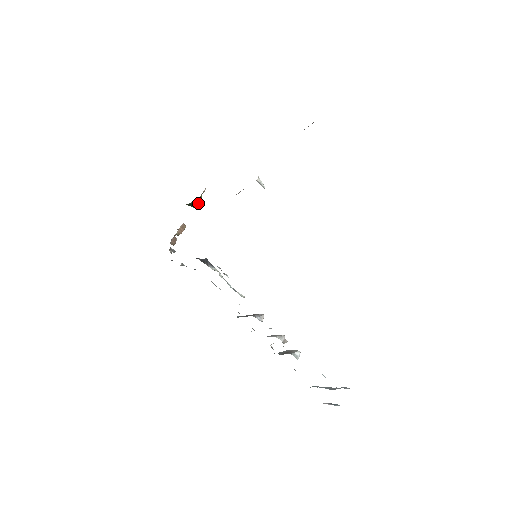
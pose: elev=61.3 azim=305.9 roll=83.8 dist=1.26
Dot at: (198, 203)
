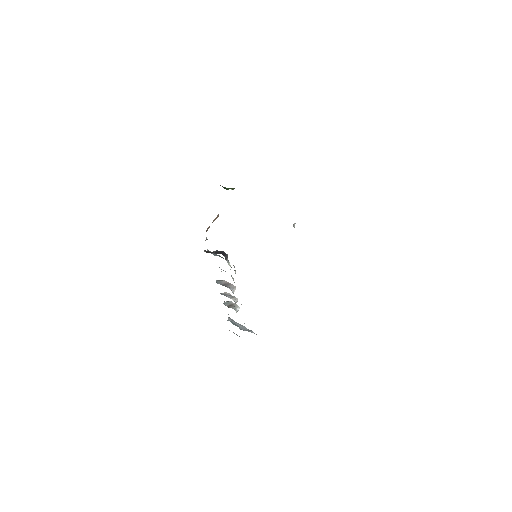
Dot at: occluded
